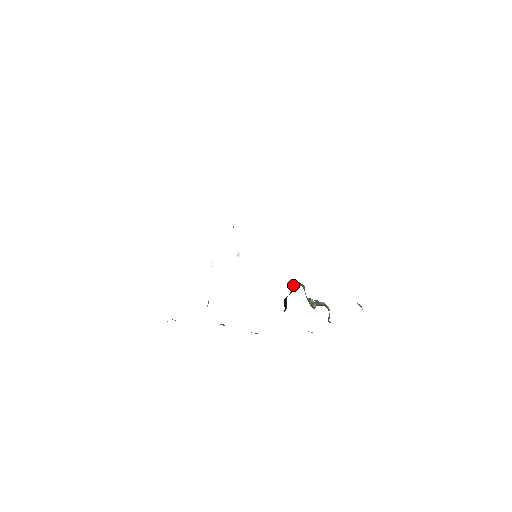
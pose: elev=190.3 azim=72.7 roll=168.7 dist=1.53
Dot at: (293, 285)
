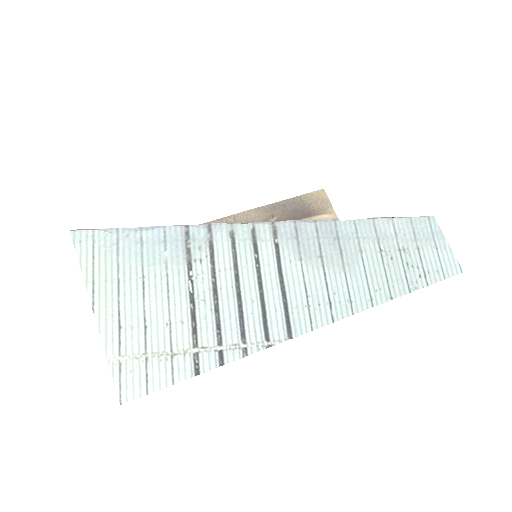
Dot at: occluded
